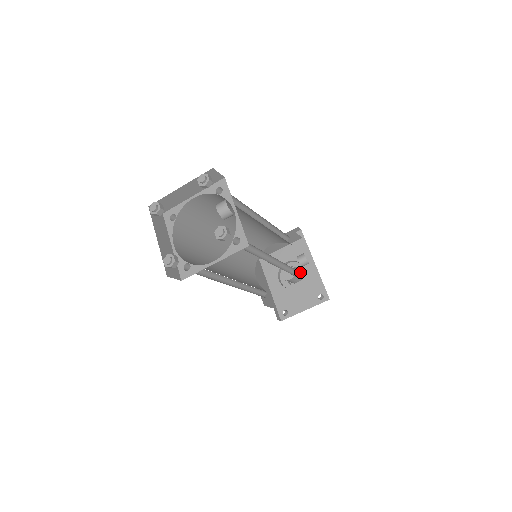
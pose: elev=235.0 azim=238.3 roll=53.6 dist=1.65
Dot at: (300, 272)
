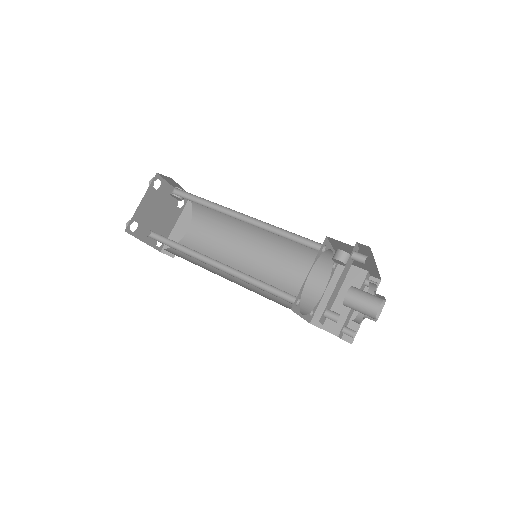
Dot at: (306, 241)
